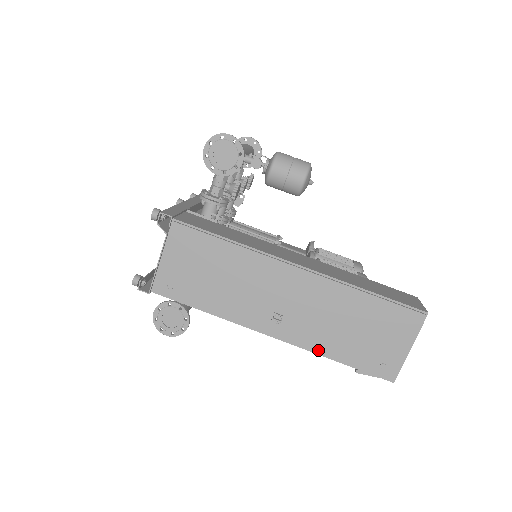
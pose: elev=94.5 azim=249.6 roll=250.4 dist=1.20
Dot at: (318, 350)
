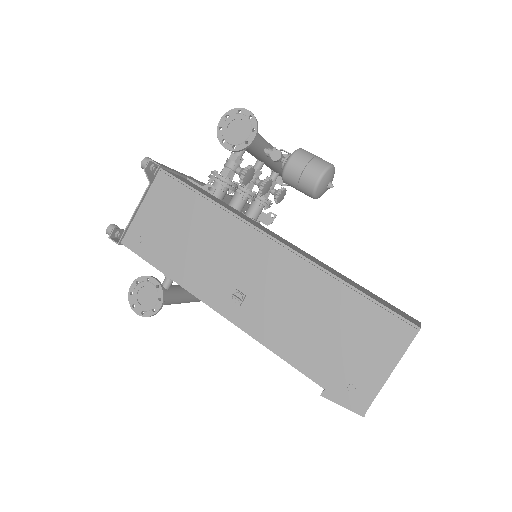
Dot at: (276, 348)
